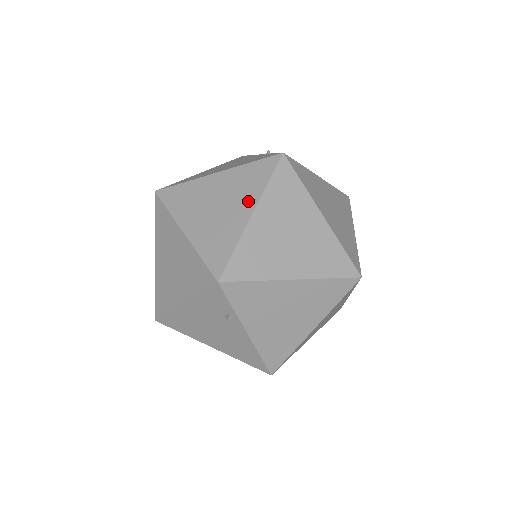
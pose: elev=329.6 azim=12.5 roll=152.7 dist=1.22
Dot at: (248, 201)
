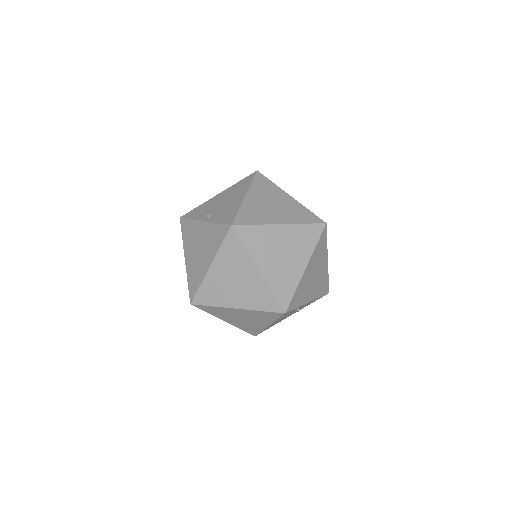
Dot at: (248, 266)
